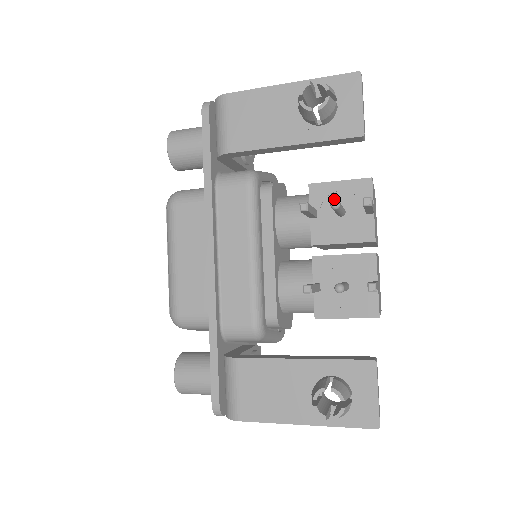
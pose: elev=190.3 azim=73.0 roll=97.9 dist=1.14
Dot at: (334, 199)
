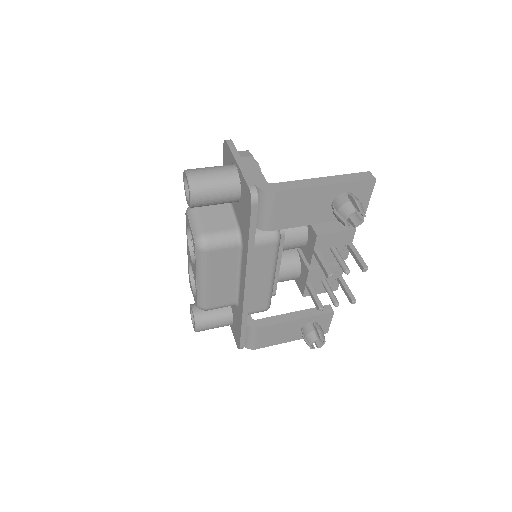
Dot at: (330, 242)
